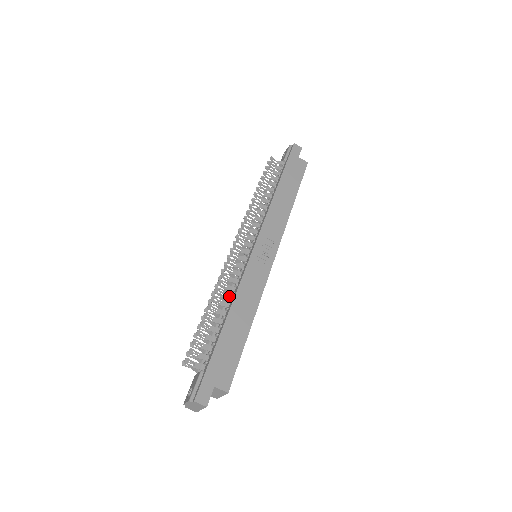
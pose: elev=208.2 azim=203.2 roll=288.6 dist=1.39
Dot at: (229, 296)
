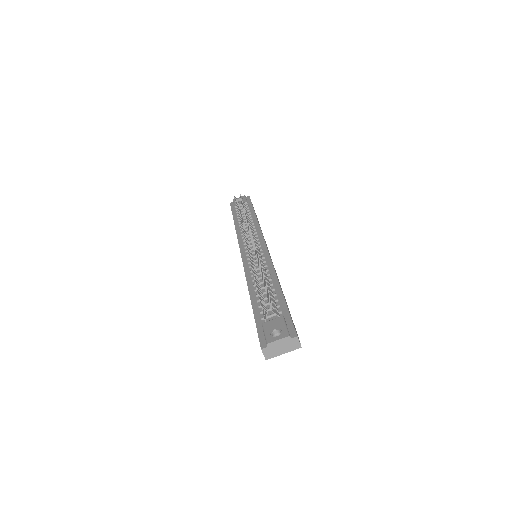
Dot at: (266, 271)
